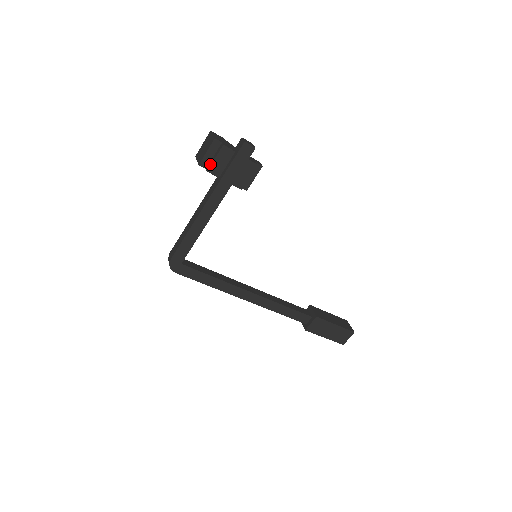
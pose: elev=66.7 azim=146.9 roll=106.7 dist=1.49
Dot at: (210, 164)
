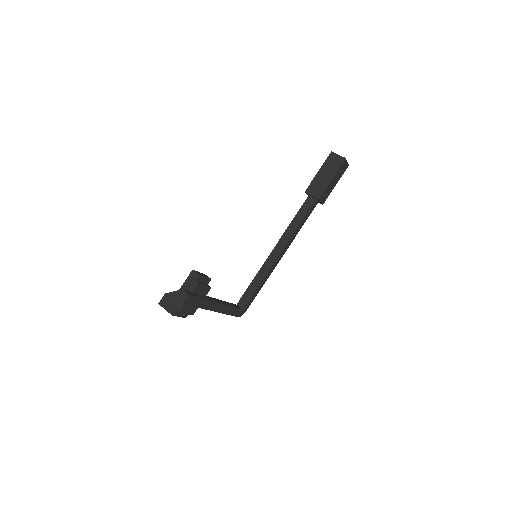
Dot at: (188, 314)
